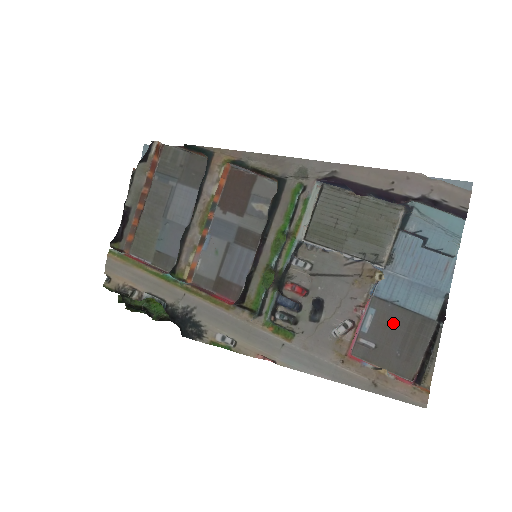
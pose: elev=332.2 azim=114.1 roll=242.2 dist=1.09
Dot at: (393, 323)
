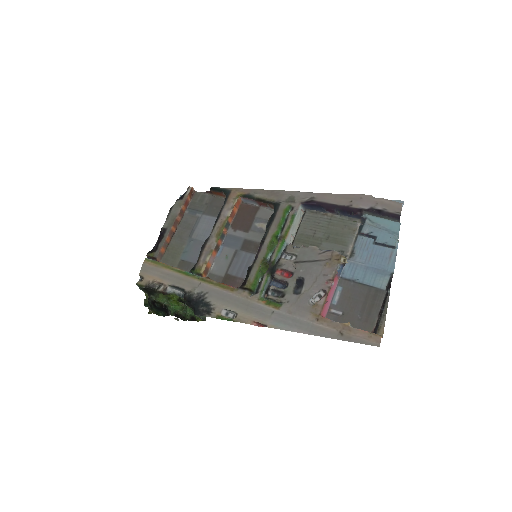
Dot at: (355, 295)
